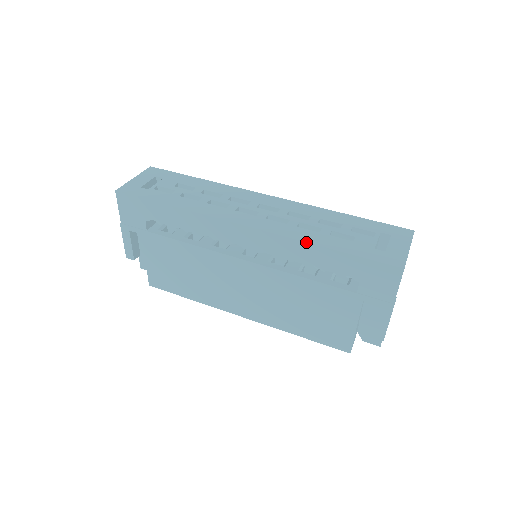
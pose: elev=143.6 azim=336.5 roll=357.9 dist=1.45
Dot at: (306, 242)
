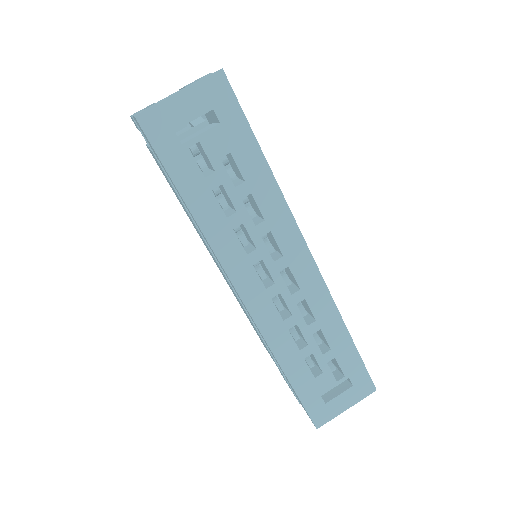
Dot at: (275, 358)
